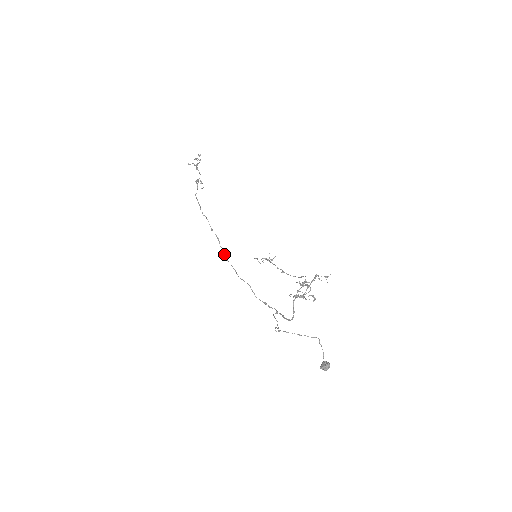
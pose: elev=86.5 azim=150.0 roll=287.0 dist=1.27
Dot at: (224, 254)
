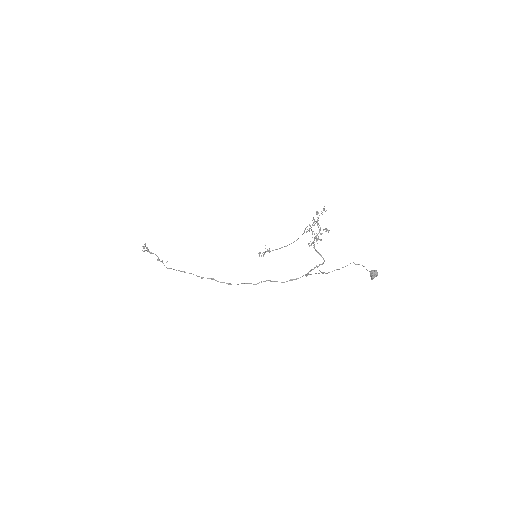
Dot at: occluded
